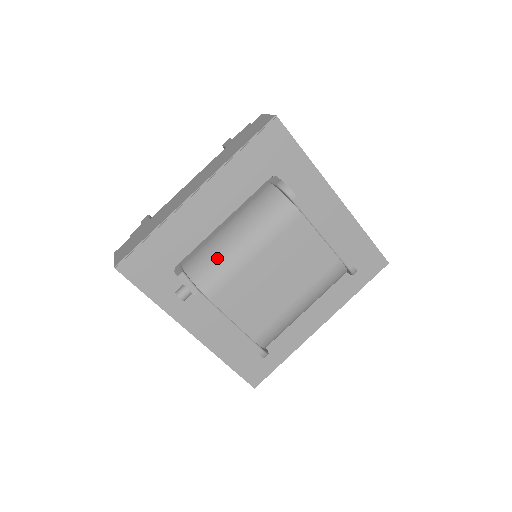
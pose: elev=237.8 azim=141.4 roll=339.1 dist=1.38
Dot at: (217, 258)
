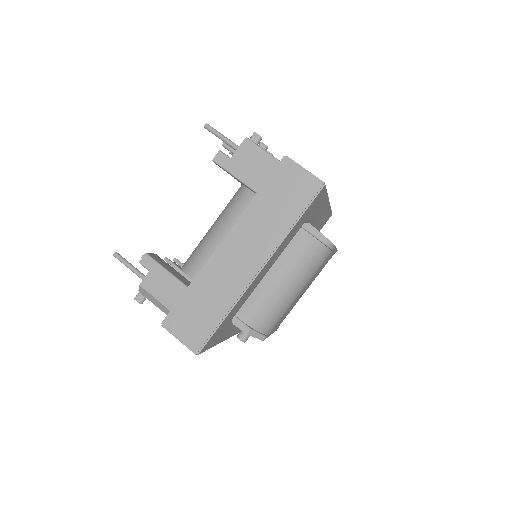
Dot at: (276, 309)
